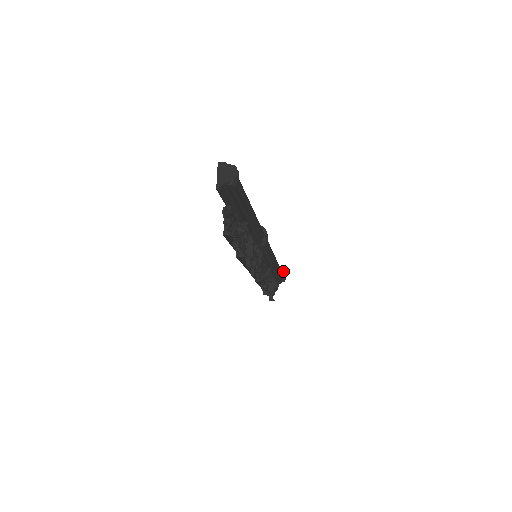
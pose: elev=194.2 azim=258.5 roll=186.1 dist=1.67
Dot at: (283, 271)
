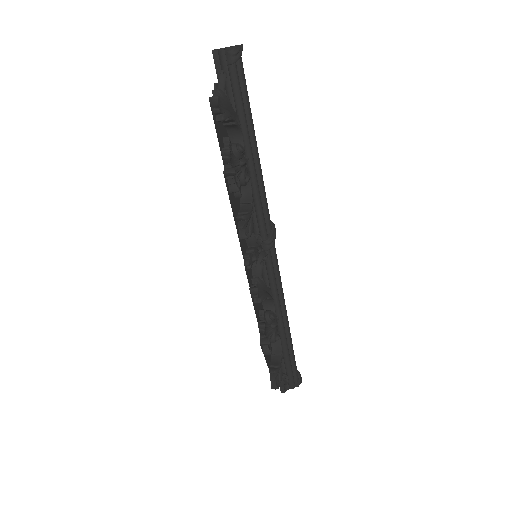
Dot at: (297, 370)
